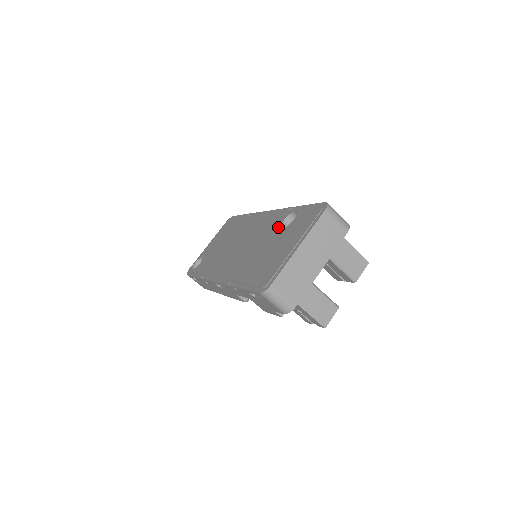
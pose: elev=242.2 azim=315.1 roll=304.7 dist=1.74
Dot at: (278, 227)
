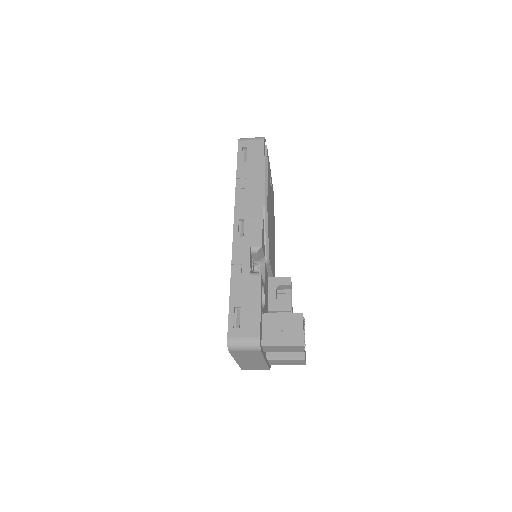
Dot at: occluded
